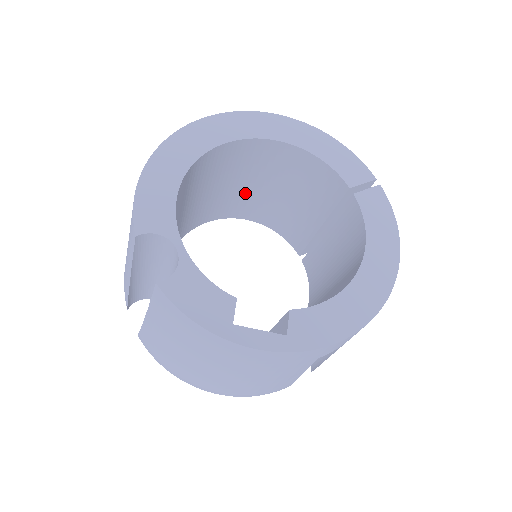
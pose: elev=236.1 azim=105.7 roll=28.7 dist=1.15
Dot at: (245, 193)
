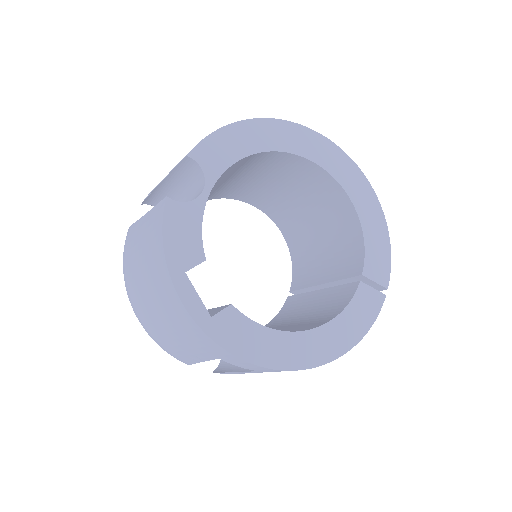
Dot at: (296, 211)
